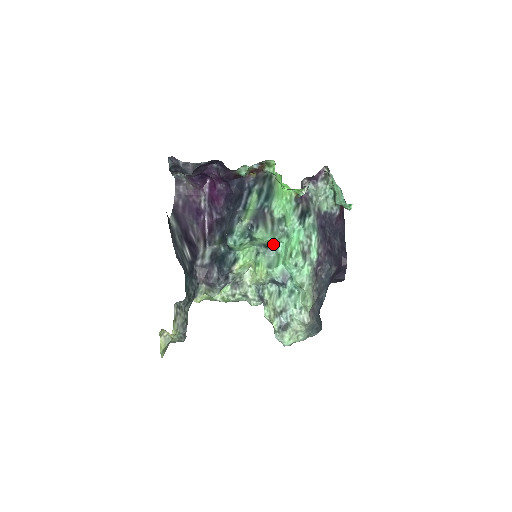
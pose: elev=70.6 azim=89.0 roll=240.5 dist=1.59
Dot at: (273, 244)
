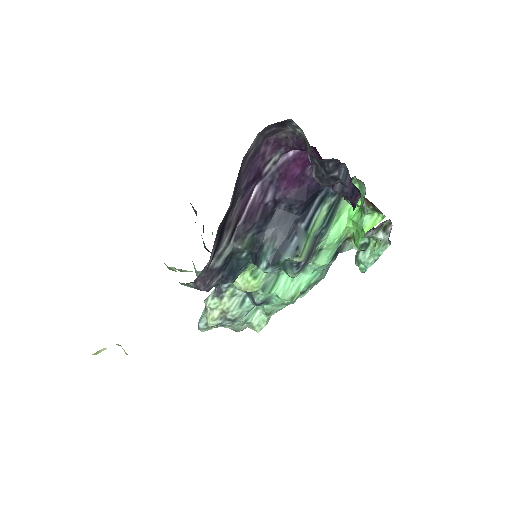
Dot at: occluded
